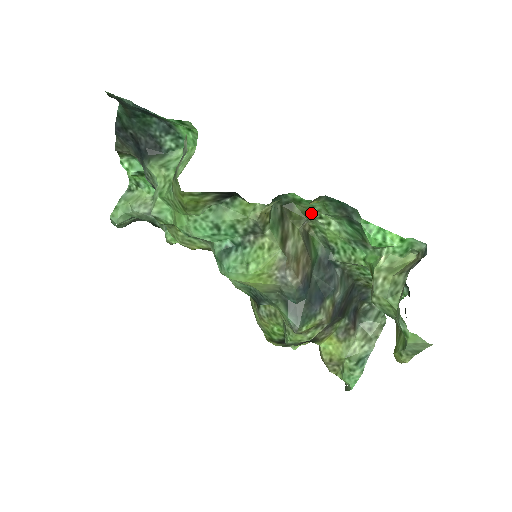
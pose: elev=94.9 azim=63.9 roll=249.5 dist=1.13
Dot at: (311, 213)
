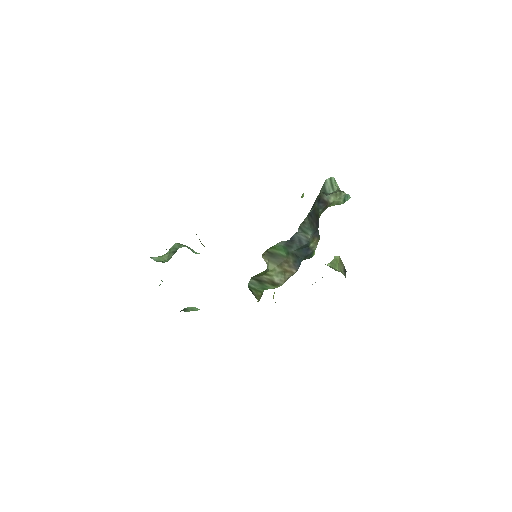
Dot at: occluded
